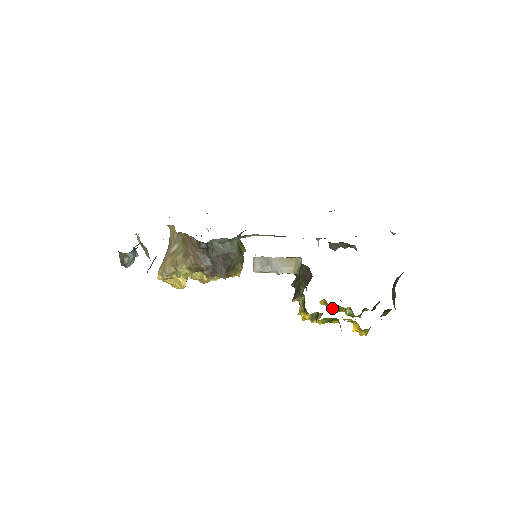
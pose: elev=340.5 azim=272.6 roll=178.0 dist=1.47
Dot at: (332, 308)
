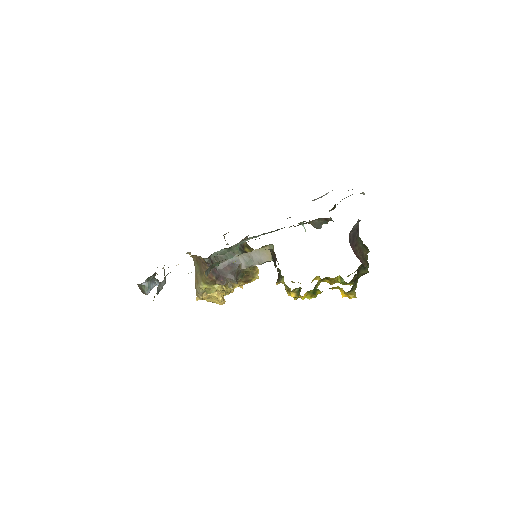
Dot at: occluded
